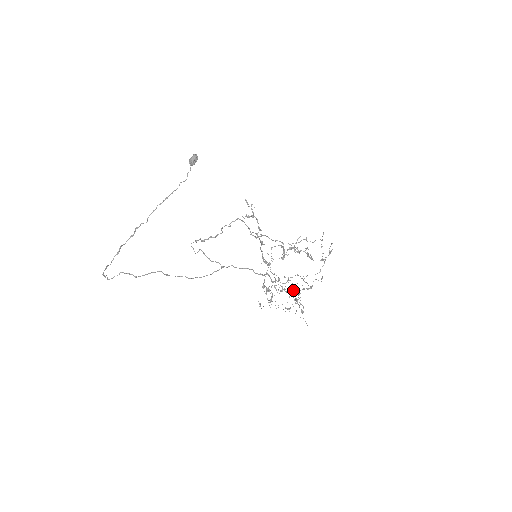
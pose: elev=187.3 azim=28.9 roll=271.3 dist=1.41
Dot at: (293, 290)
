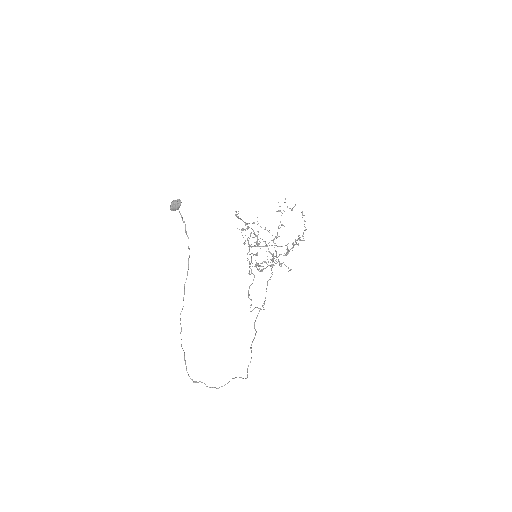
Dot at: occluded
